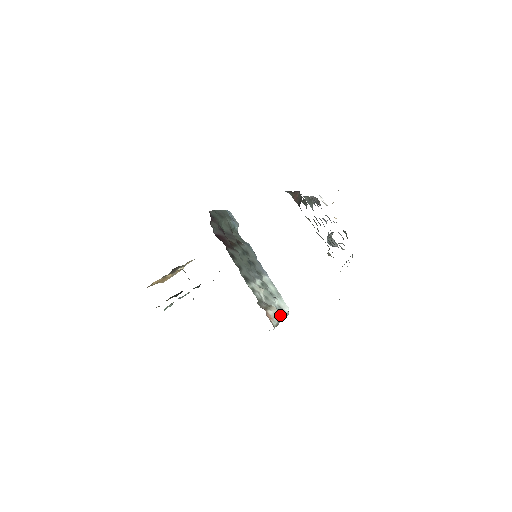
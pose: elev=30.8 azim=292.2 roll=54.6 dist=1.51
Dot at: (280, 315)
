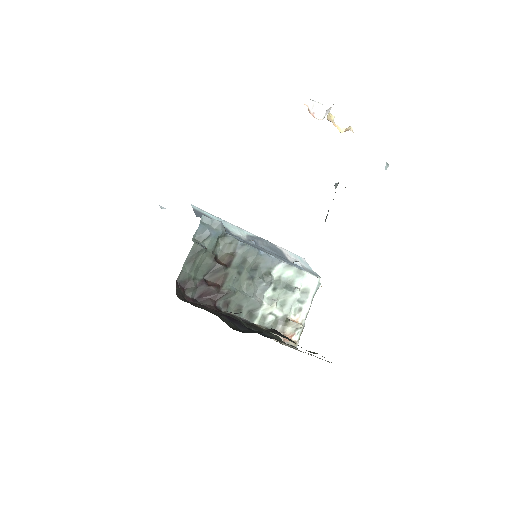
Dot at: (305, 307)
